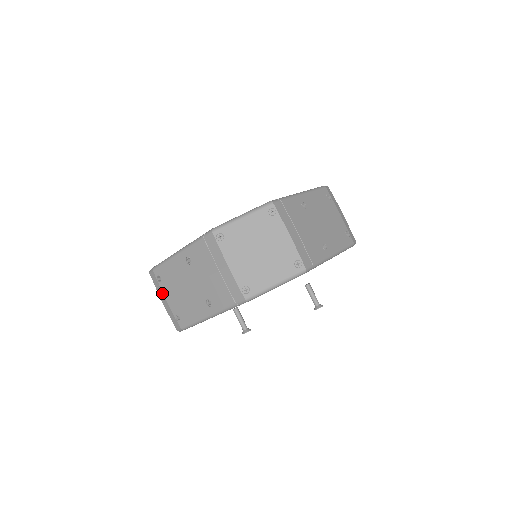
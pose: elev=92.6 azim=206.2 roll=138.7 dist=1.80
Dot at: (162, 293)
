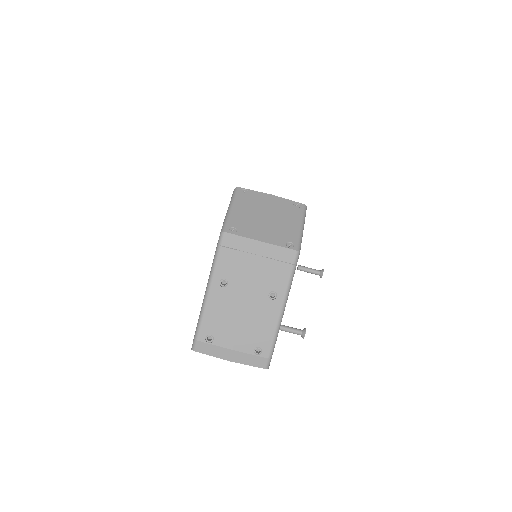
Dot at: (223, 349)
